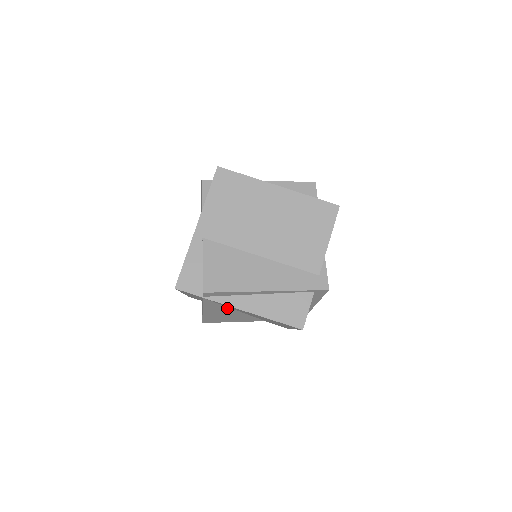
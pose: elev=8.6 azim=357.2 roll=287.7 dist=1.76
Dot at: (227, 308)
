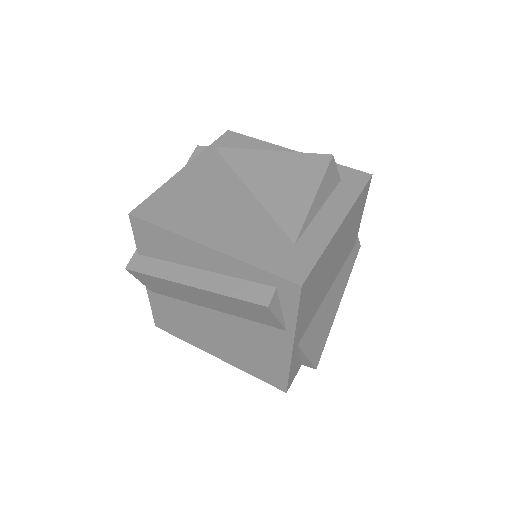
Dot at: occluded
